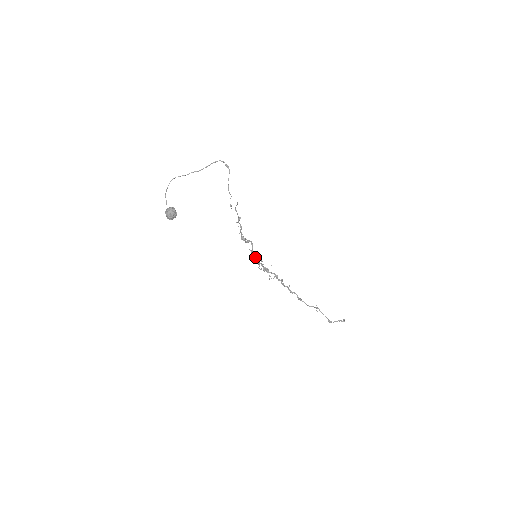
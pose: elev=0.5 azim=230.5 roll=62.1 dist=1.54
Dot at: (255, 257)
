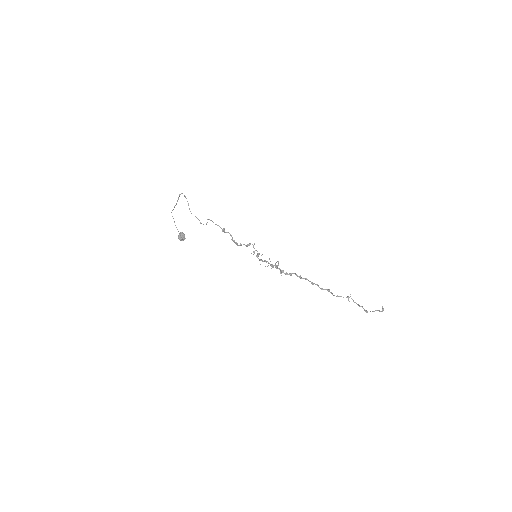
Dot at: occluded
